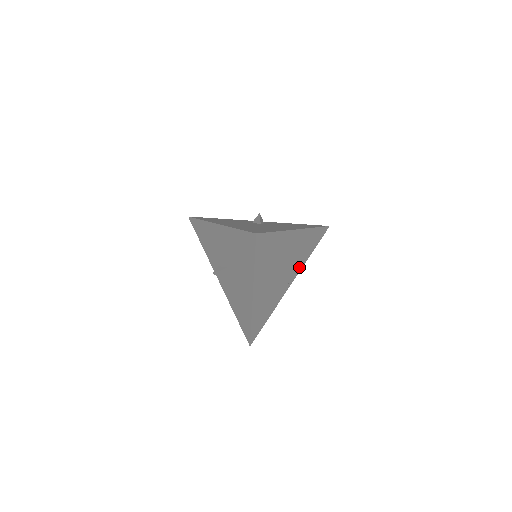
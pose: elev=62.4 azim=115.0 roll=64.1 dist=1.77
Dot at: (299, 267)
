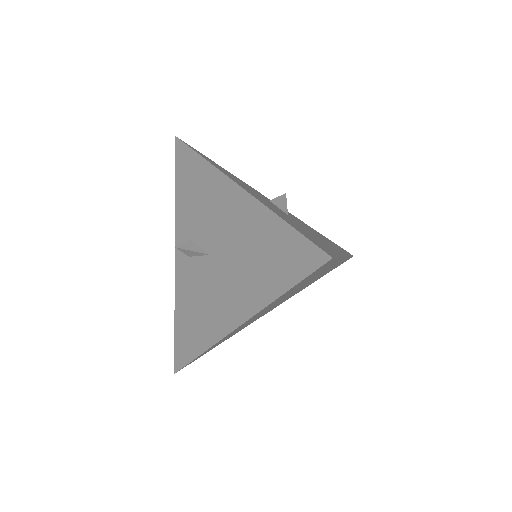
Dot at: occluded
